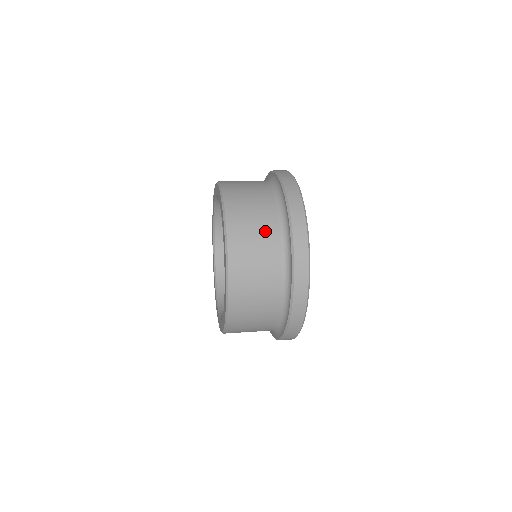
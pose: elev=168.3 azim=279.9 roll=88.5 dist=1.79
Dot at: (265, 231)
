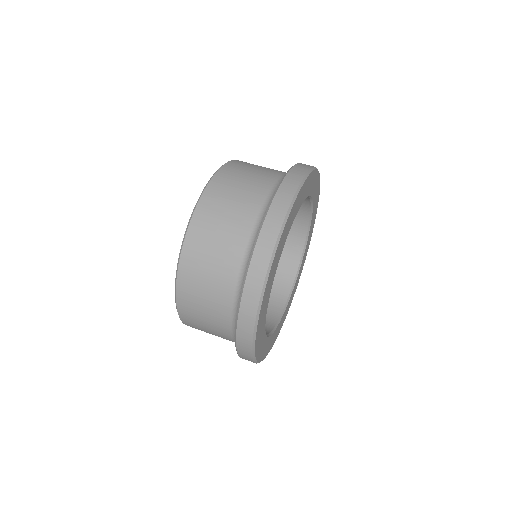
Dot at: (236, 223)
